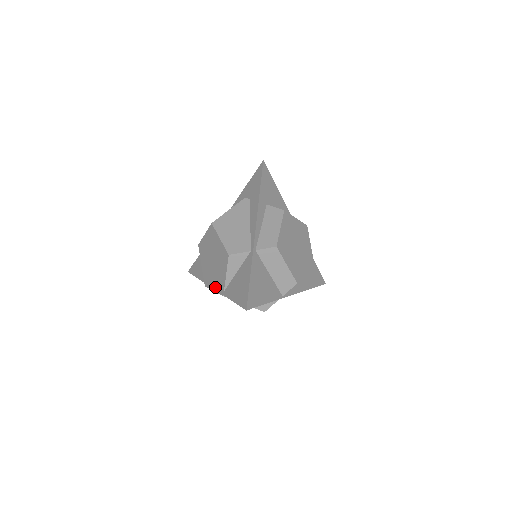
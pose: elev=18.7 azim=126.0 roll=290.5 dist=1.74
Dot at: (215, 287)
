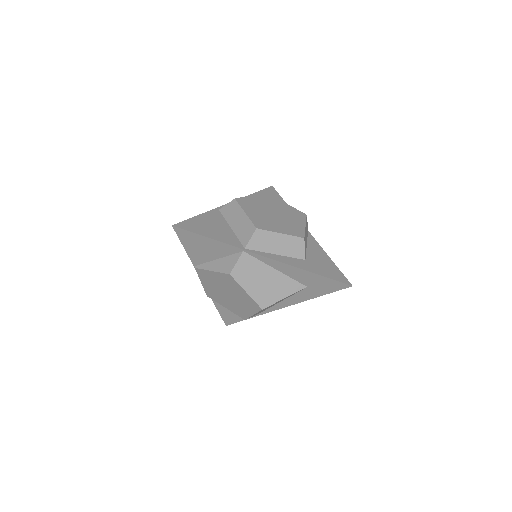
Dot at: occluded
